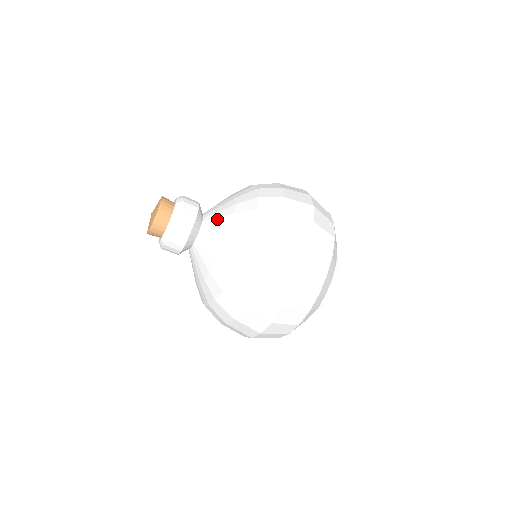
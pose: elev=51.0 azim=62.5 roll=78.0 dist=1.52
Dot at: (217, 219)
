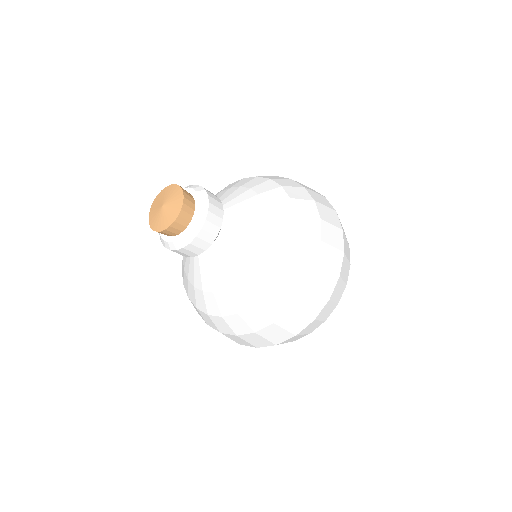
Dot at: (240, 240)
